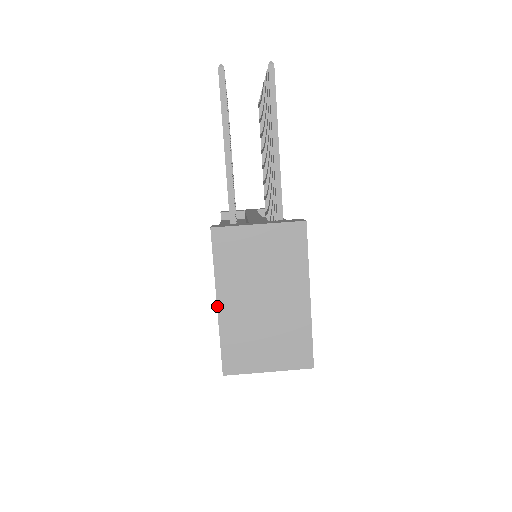
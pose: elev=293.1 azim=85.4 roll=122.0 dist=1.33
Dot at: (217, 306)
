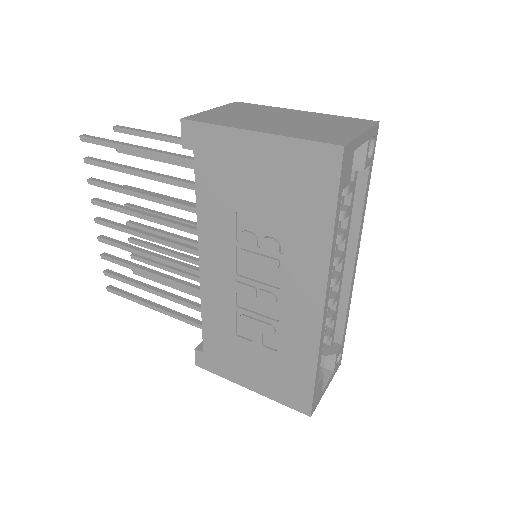
Dot at: (258, 132)
